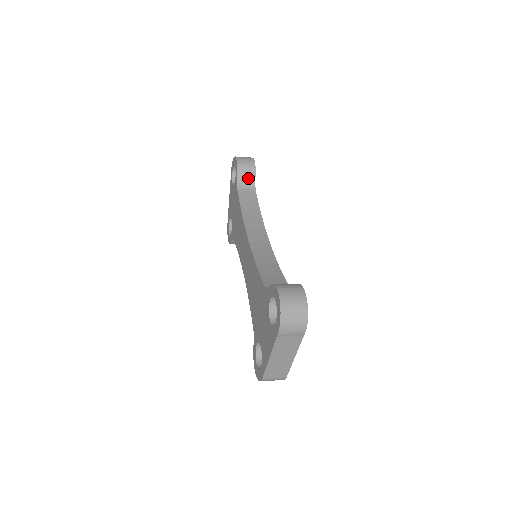
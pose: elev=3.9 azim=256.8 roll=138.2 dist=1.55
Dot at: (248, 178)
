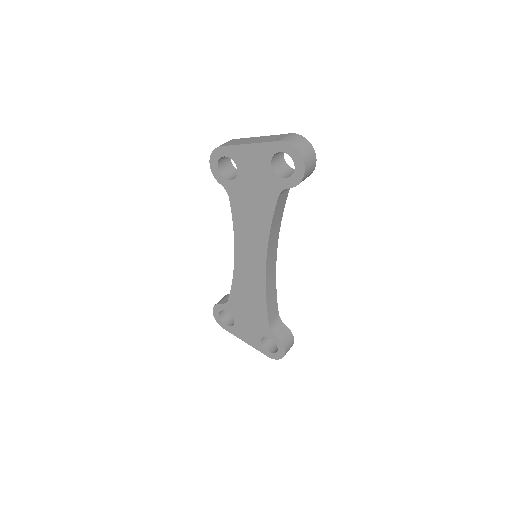
Dot at: occluded
